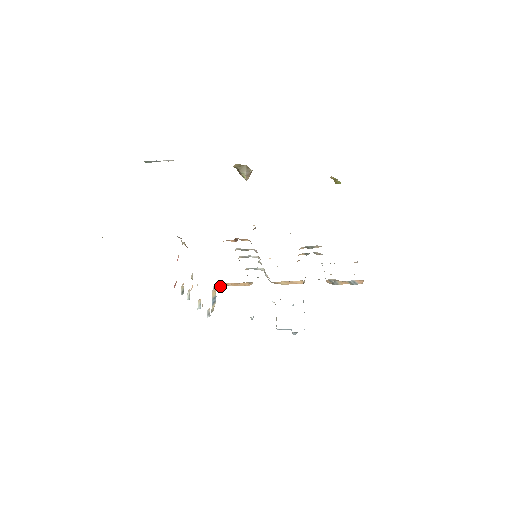
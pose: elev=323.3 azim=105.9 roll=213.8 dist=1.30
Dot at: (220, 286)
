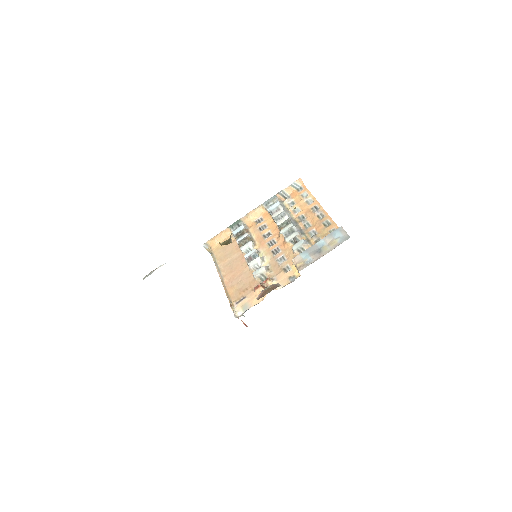
Dot at: (210, 246)
